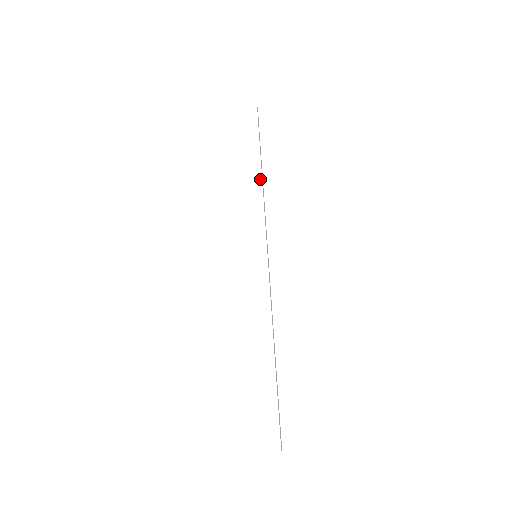
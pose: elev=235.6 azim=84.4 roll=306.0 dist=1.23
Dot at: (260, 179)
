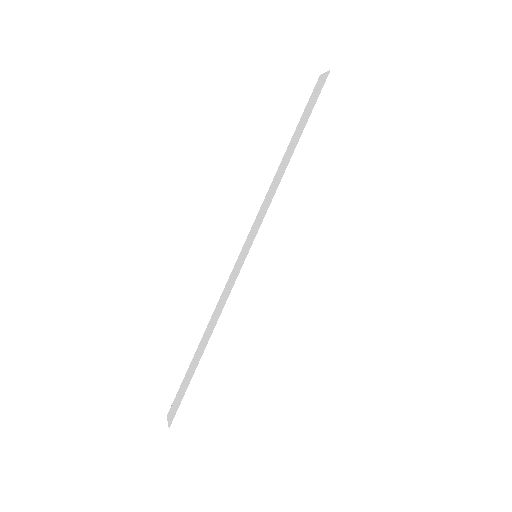
Dot at: (305, 183)
